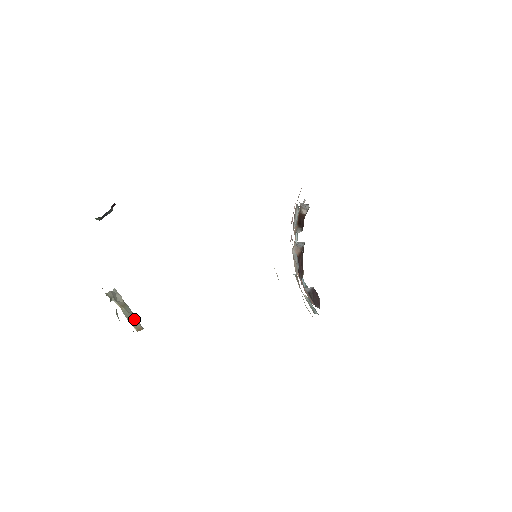
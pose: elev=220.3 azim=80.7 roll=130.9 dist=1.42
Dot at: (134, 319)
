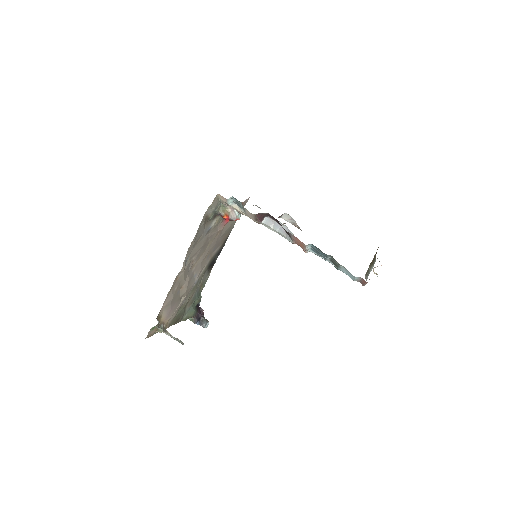
Dot at: occluded
